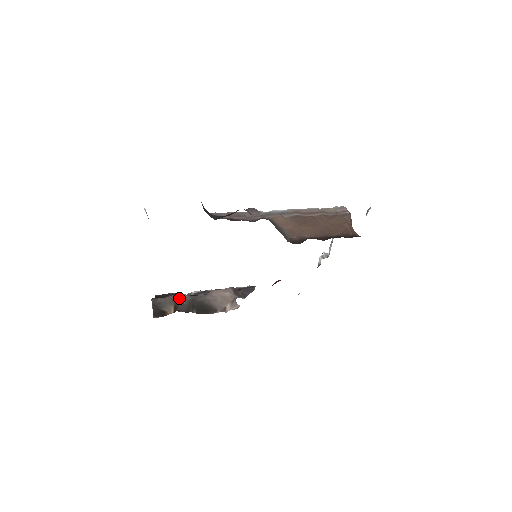
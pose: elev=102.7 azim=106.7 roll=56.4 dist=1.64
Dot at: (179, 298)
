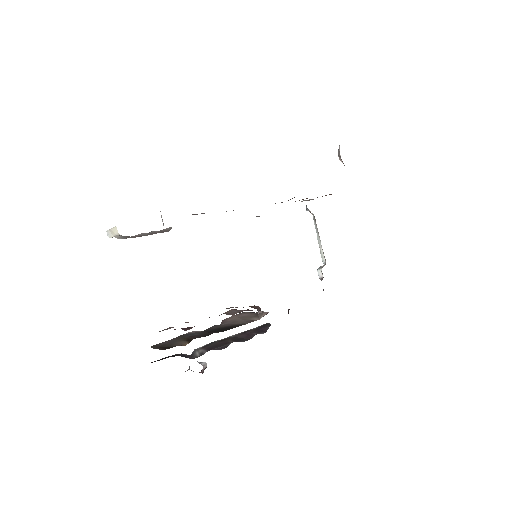
Dot at: (187, 335)
